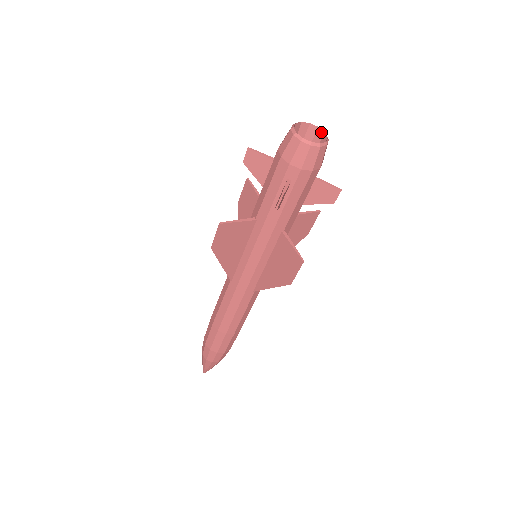
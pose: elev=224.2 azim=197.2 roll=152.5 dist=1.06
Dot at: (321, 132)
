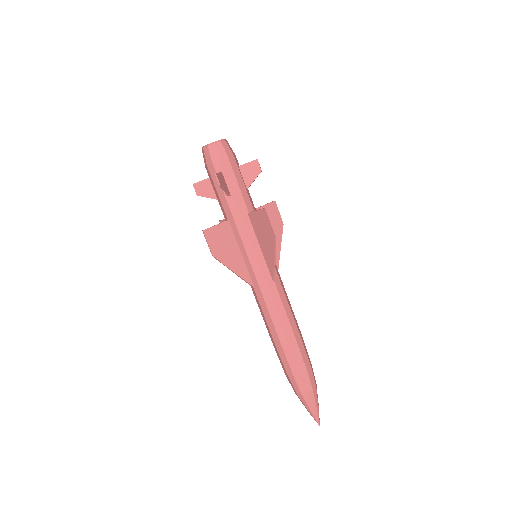
Dot at: occluded
